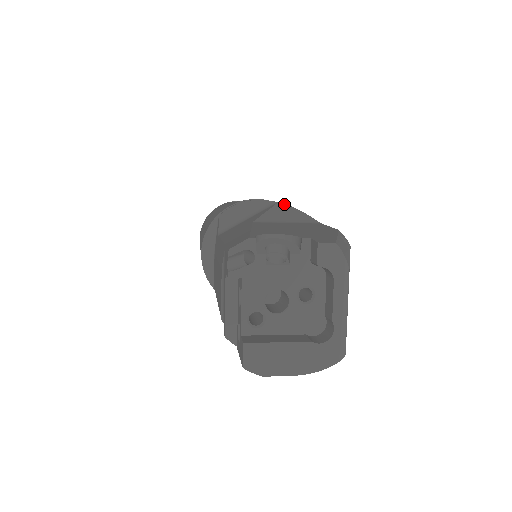
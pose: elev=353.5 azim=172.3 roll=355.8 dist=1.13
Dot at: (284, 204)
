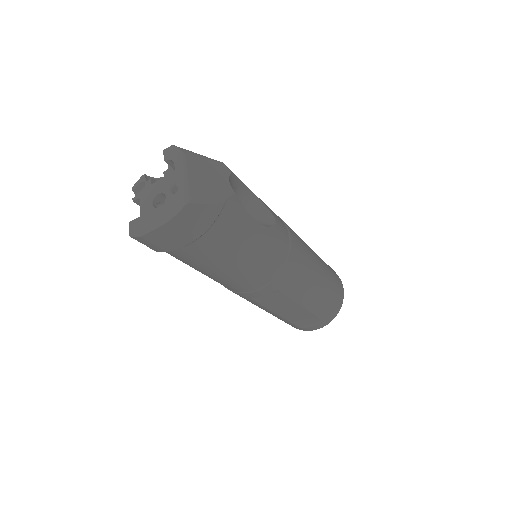
Dot at: occluded
